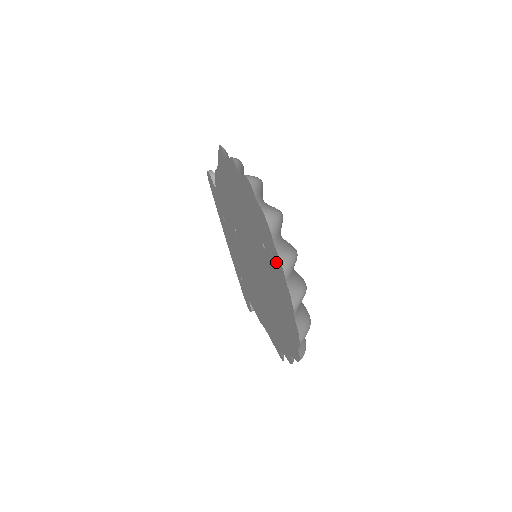
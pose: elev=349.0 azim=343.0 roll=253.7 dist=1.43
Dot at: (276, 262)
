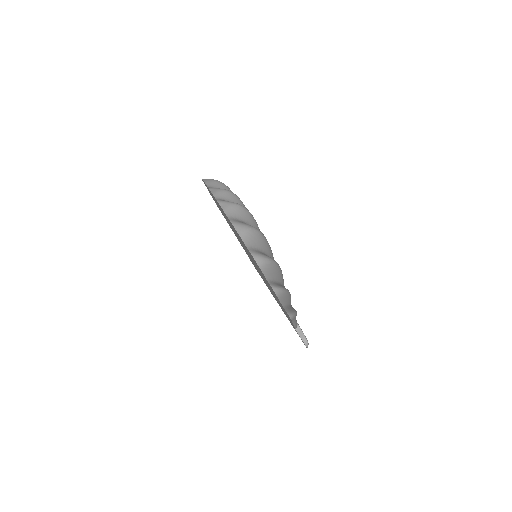
Dot at: (215, 199)
